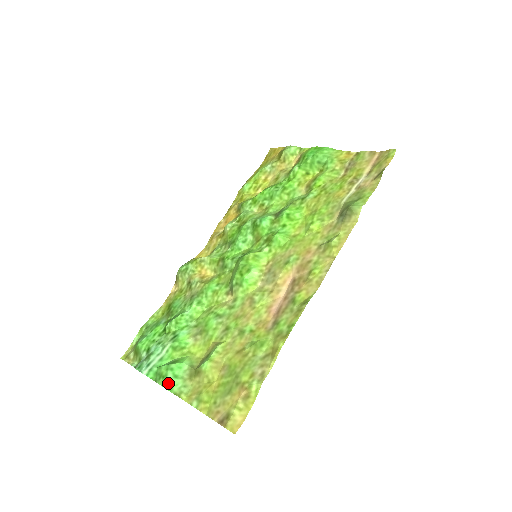
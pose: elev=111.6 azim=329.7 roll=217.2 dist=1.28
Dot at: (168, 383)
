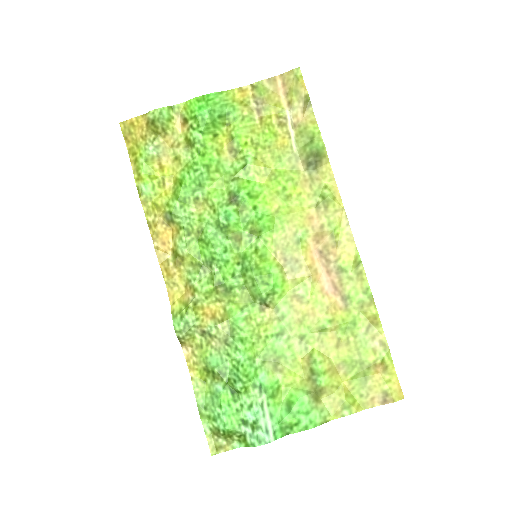
Dot at: (308, 424)
